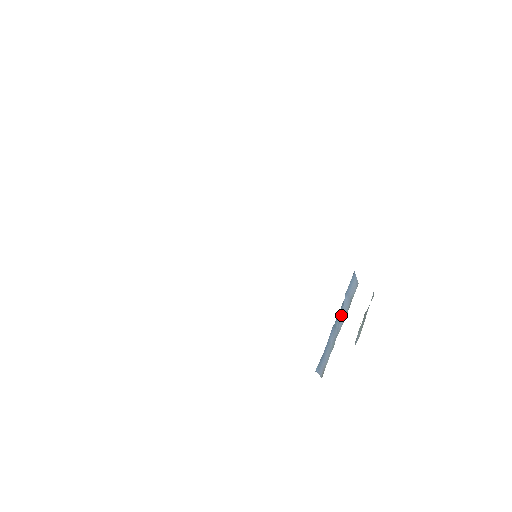
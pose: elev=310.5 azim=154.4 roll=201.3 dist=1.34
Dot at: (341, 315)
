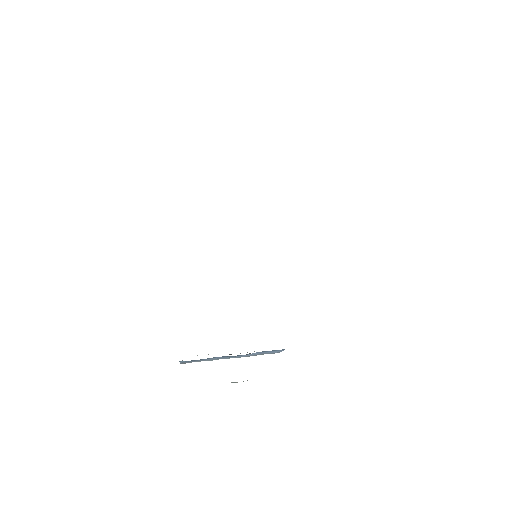
Dot at: (241, 355)
